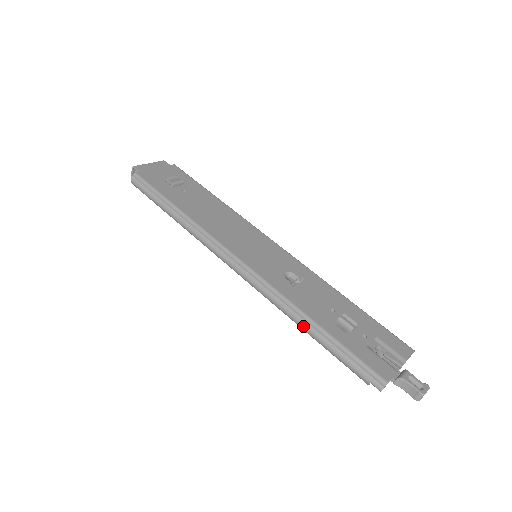
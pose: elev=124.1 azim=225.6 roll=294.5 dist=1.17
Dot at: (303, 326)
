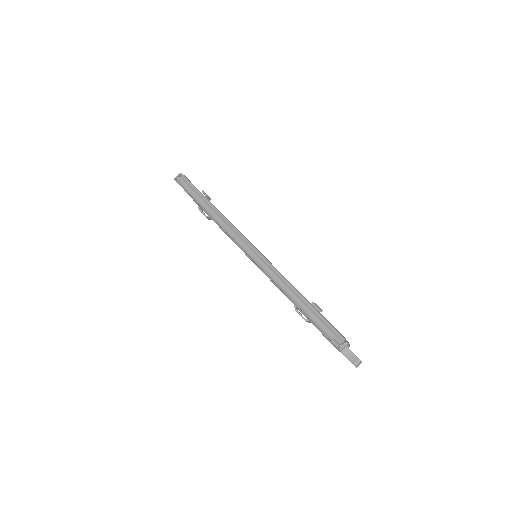
Dot at: (293, 294)
